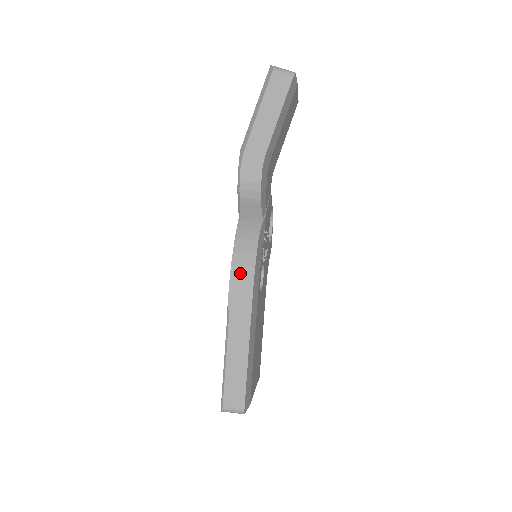
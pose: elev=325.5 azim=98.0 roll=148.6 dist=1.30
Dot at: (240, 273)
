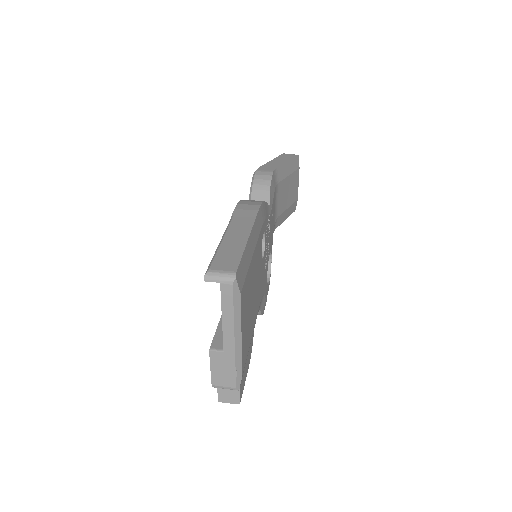
Dot at: (248, 203)
